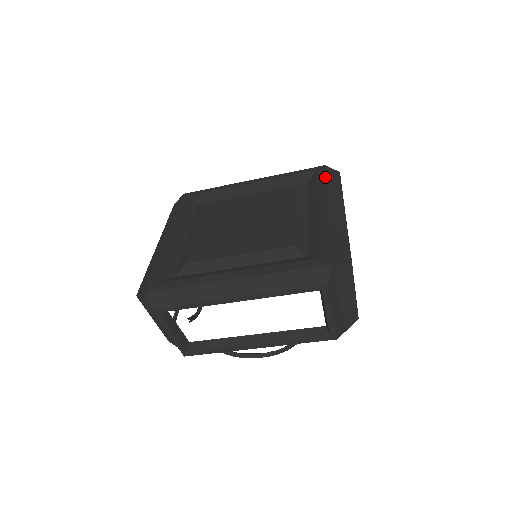
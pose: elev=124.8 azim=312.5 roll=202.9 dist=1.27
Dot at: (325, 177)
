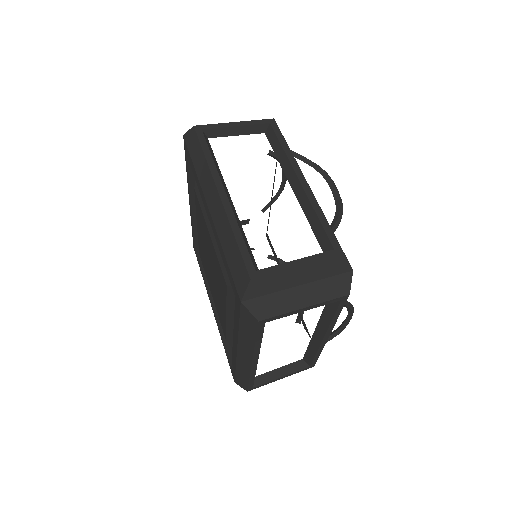
Dot at: (190, 158)
